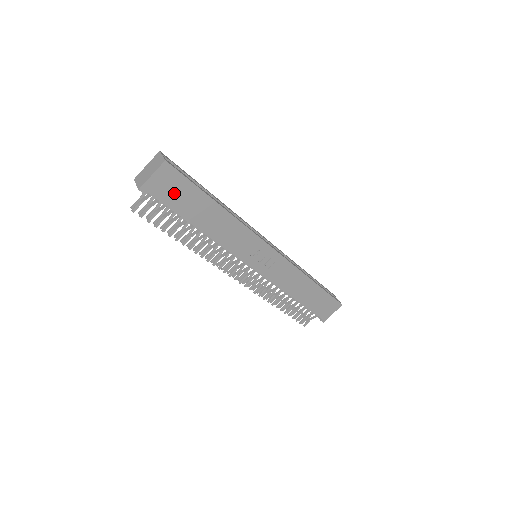
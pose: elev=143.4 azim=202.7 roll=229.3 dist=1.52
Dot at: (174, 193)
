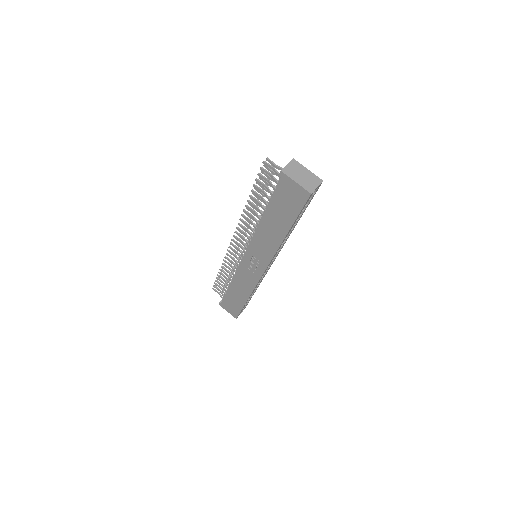
Dot at: (286, 199)
